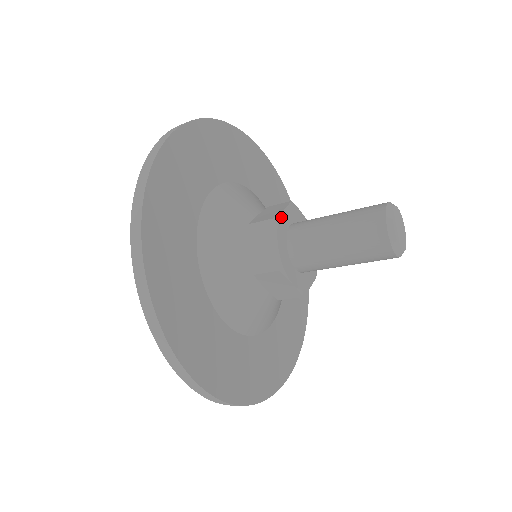
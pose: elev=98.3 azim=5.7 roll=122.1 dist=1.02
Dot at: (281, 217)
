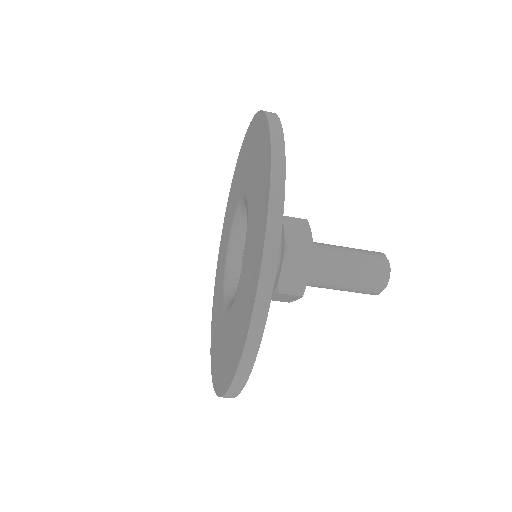
Dot at: (312, 246)
